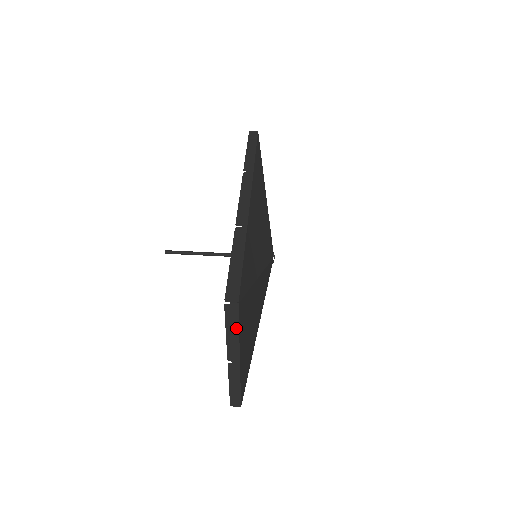
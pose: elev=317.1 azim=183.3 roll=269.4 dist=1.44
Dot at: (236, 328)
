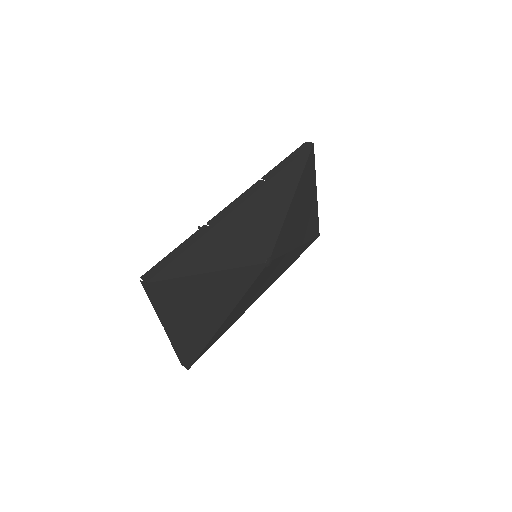
Dot at: (154, 302)
